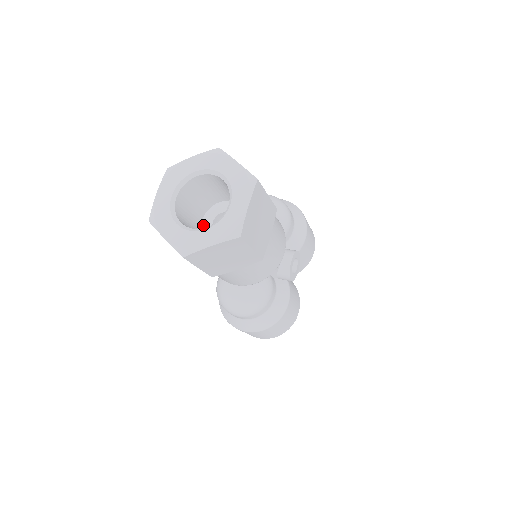
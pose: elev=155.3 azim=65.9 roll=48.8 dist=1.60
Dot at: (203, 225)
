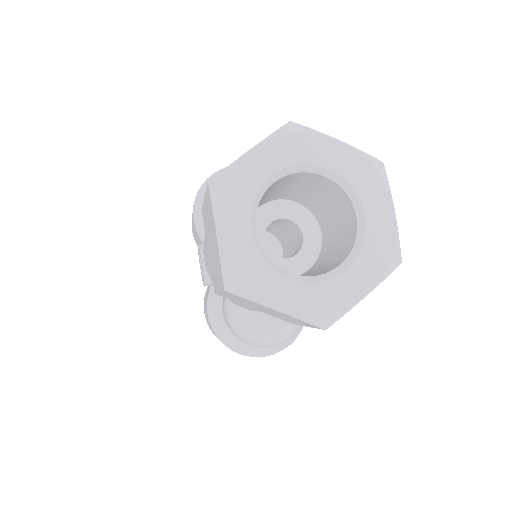
Dot at: occluded
